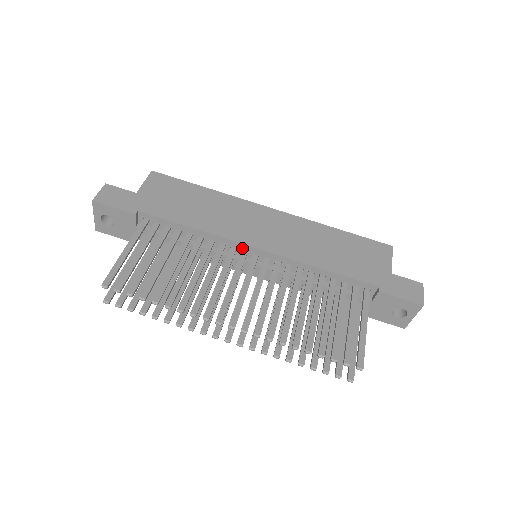
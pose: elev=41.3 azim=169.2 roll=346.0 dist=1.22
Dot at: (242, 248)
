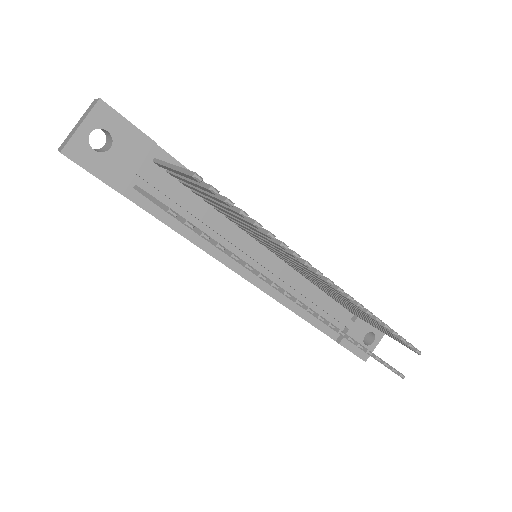
Dot at: occluded
